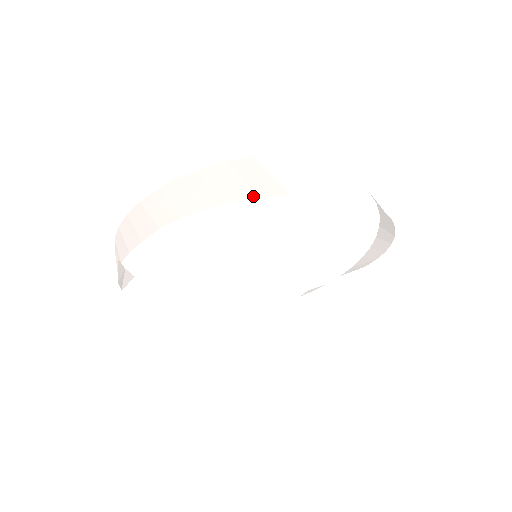
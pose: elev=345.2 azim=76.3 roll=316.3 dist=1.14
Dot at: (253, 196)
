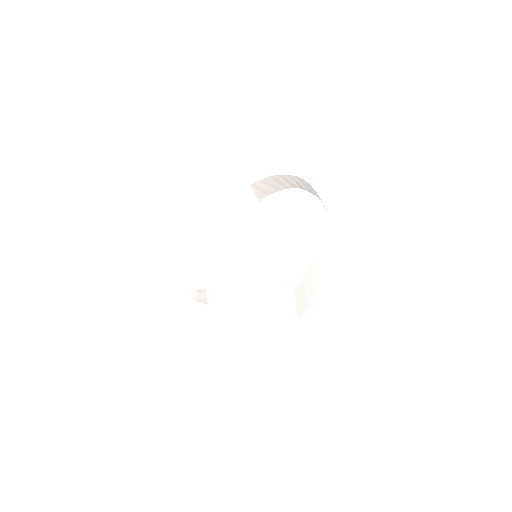
Dot at: occluded
